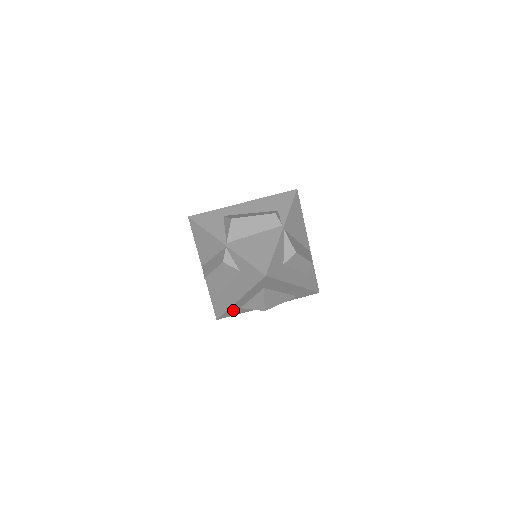
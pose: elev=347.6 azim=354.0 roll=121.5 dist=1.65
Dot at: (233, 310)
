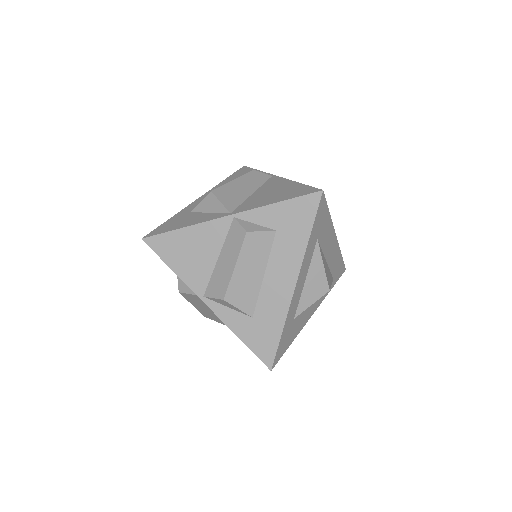
Dot at: (287, 328)
